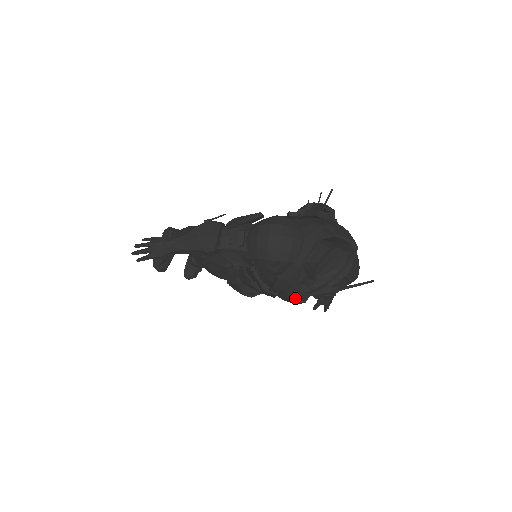
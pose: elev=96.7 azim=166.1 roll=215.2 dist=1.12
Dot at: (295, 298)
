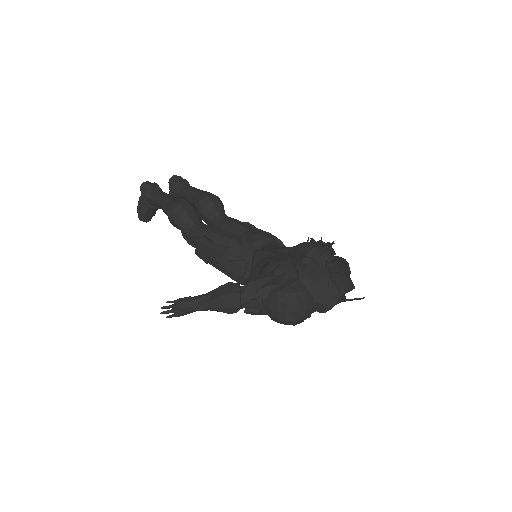
Dot at: (303, 321)
